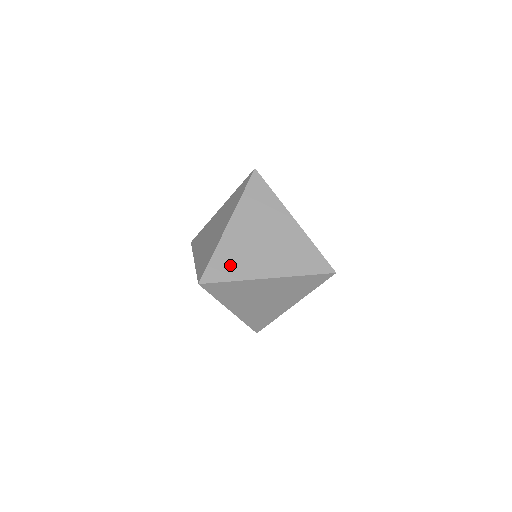
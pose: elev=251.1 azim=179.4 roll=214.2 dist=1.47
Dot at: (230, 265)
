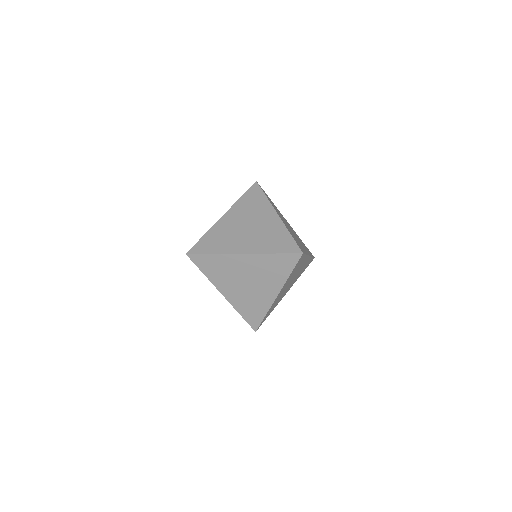
Dot at: (214, 243)
